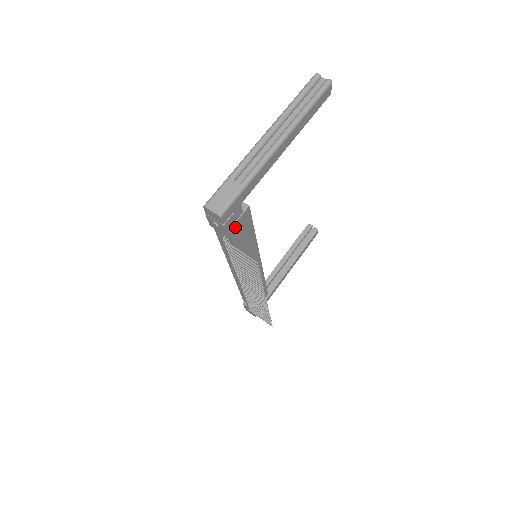
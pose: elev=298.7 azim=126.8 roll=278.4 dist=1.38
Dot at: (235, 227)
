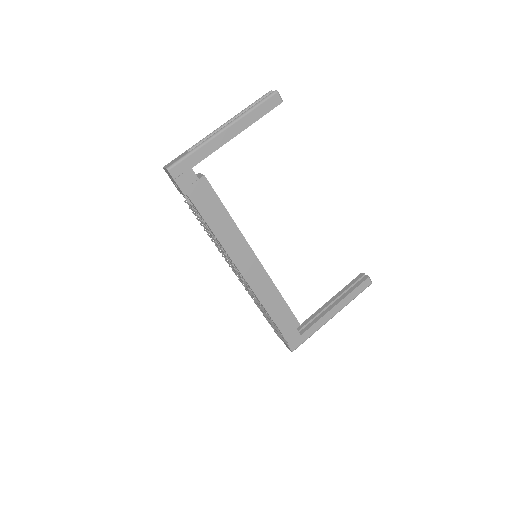
Dot at: (192, 190)
